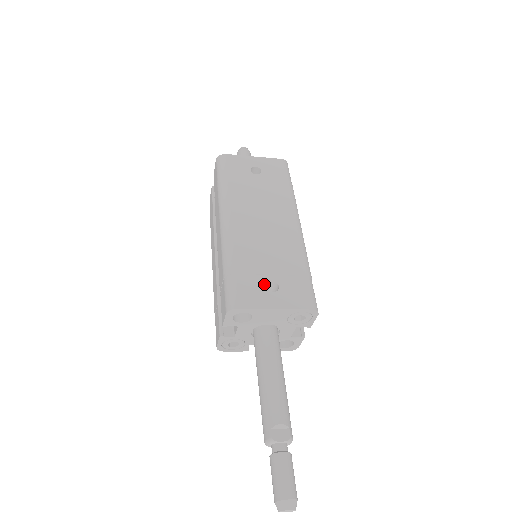
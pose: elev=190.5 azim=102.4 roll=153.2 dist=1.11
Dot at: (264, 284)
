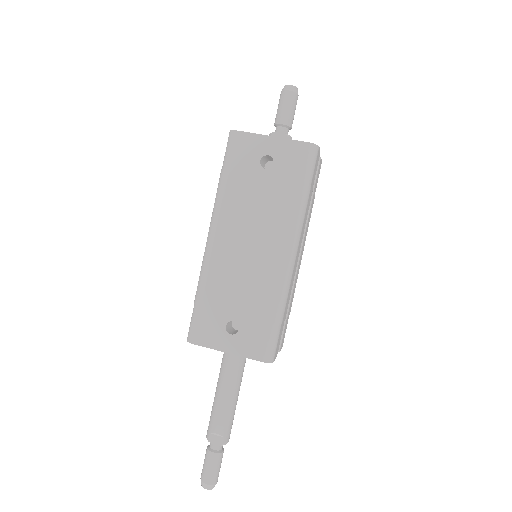
Dot at: (225, 324)
